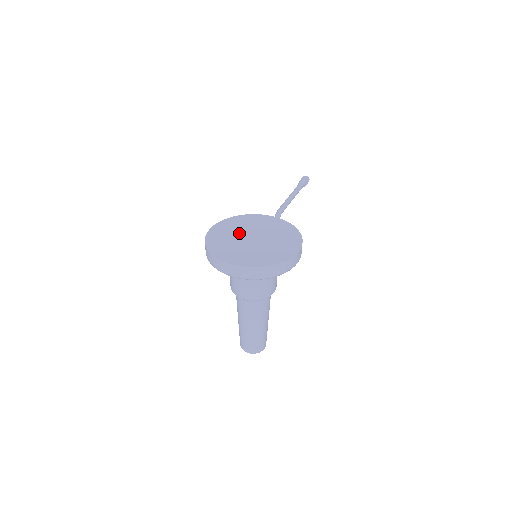
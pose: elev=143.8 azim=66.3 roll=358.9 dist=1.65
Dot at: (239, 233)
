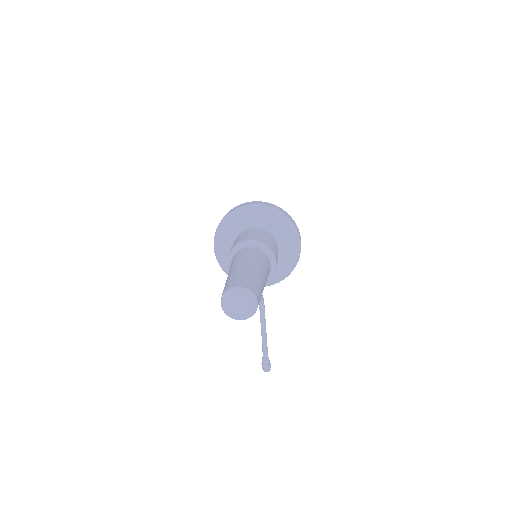
Dot at: occluded
